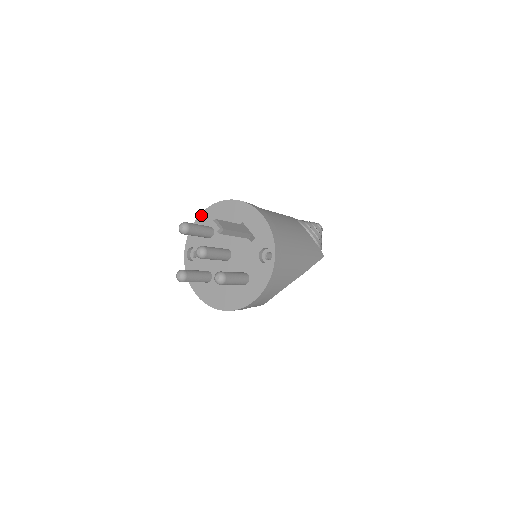
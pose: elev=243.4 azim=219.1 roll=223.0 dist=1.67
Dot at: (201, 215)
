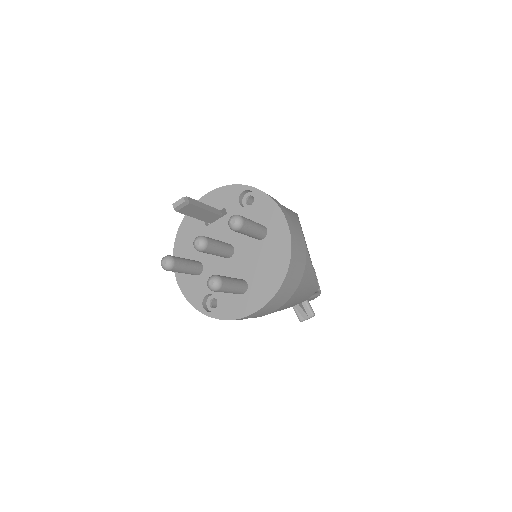
Dot at: (176, 275)
